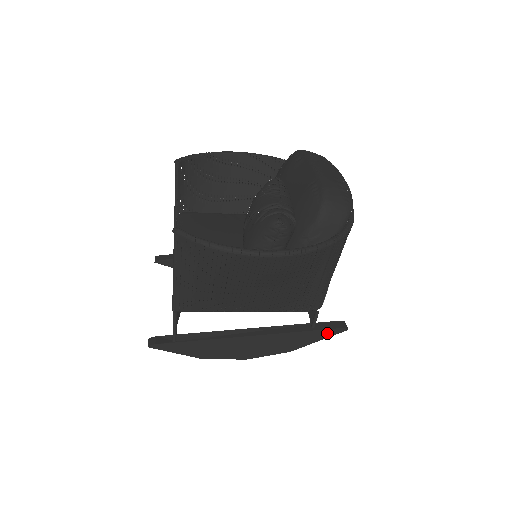
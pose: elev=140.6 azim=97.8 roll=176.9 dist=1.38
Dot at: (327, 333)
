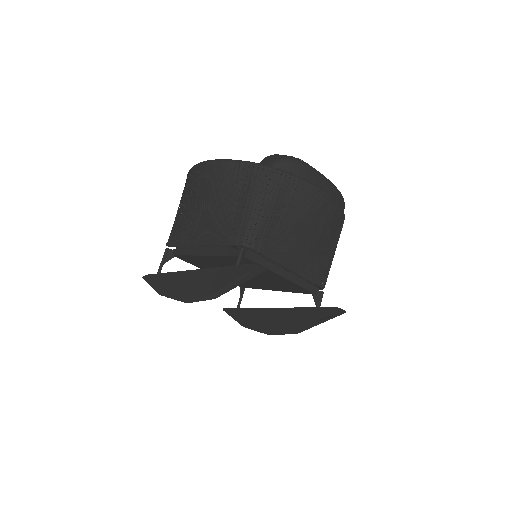
Dot at: (242, 270)
